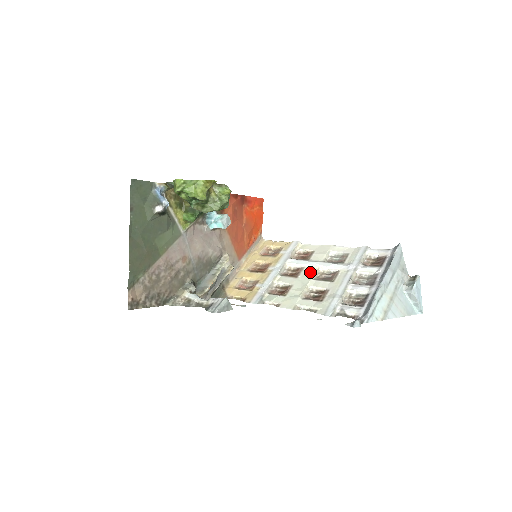
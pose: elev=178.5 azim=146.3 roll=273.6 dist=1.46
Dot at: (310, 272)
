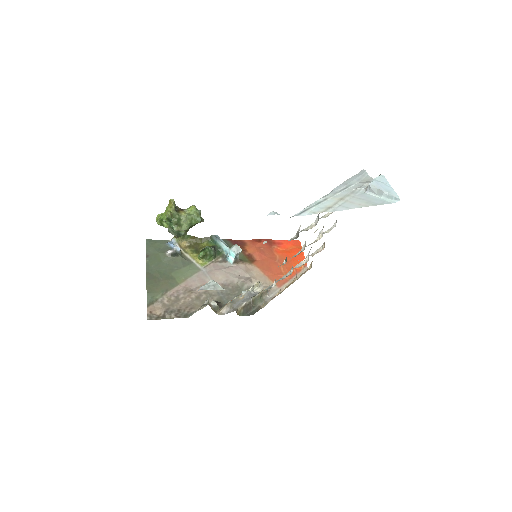
Dot at: occluded
